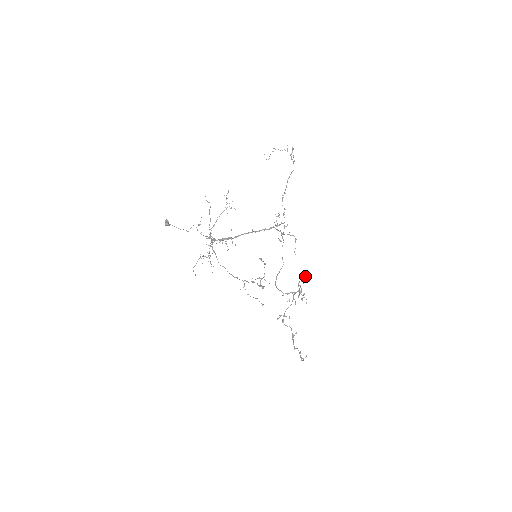
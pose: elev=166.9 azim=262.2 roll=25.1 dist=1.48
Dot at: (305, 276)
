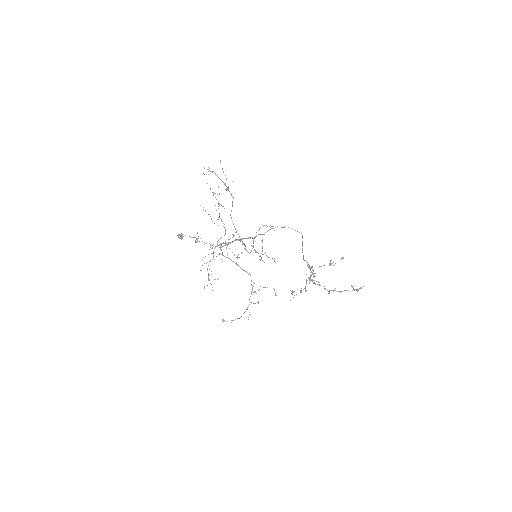
Dot at: occluded
